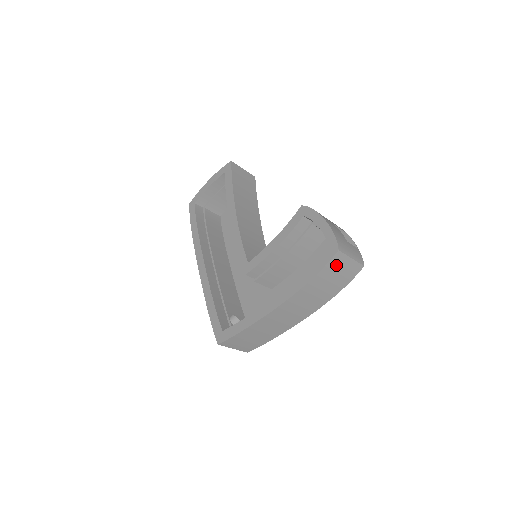
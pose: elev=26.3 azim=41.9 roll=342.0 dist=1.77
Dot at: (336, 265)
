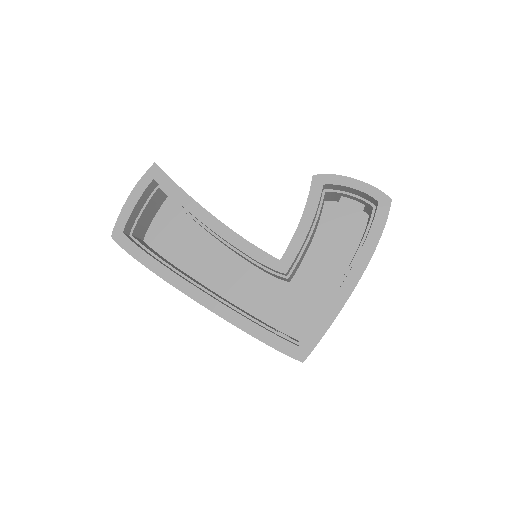
Dot at: occluded
